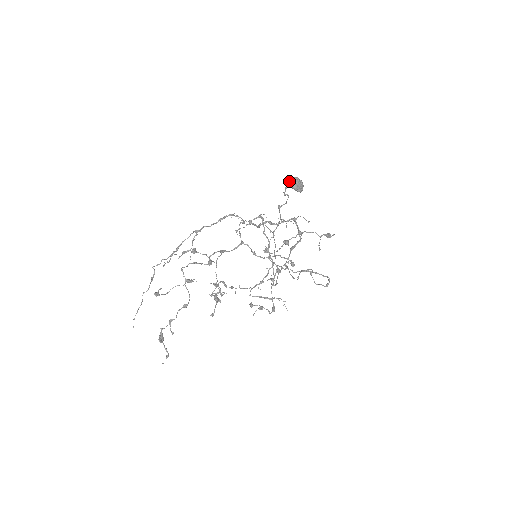
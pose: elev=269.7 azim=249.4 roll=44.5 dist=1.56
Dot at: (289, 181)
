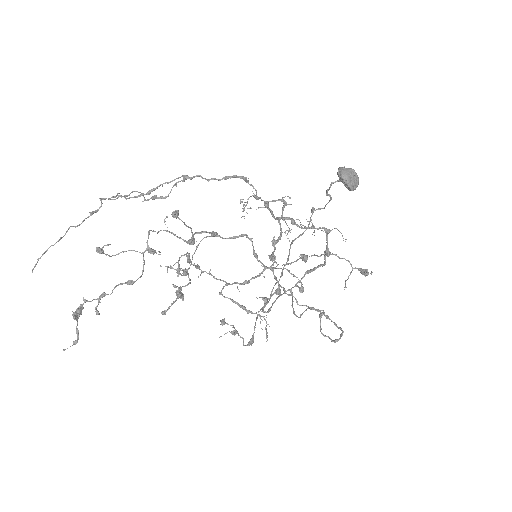
Dot at: (341, 169)
